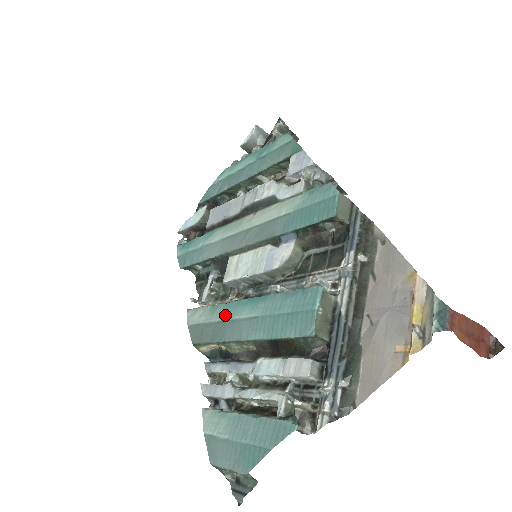
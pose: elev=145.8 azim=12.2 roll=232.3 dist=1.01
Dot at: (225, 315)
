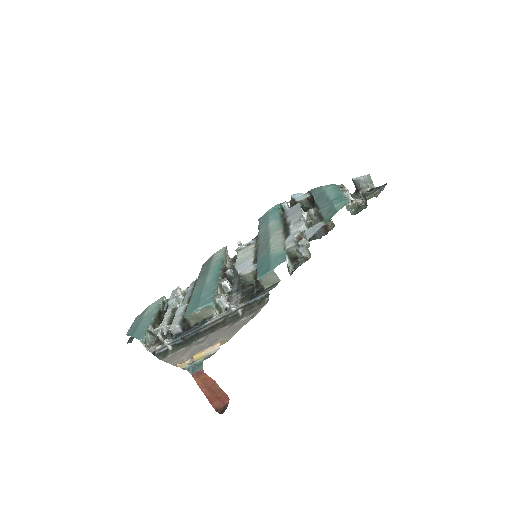
Dot at: (212, 268)
